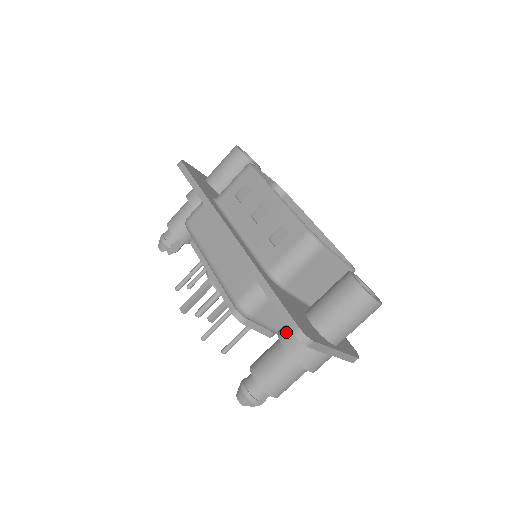
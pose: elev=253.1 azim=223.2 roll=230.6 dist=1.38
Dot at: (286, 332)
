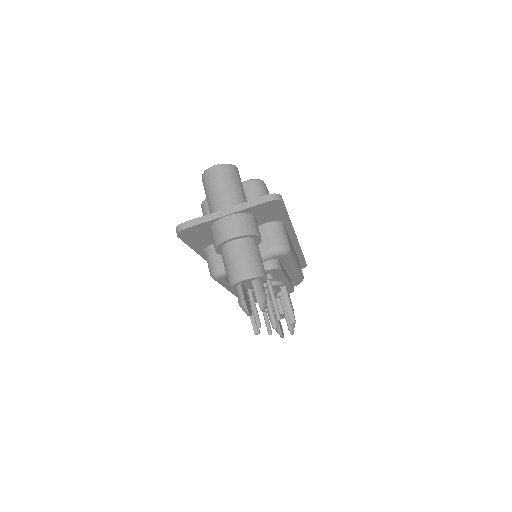
Dot at: occluded
